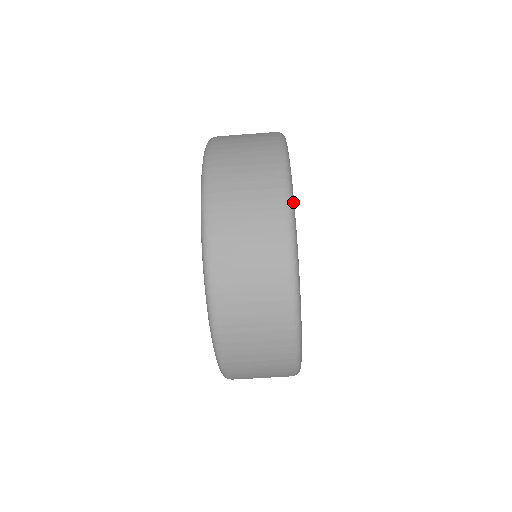
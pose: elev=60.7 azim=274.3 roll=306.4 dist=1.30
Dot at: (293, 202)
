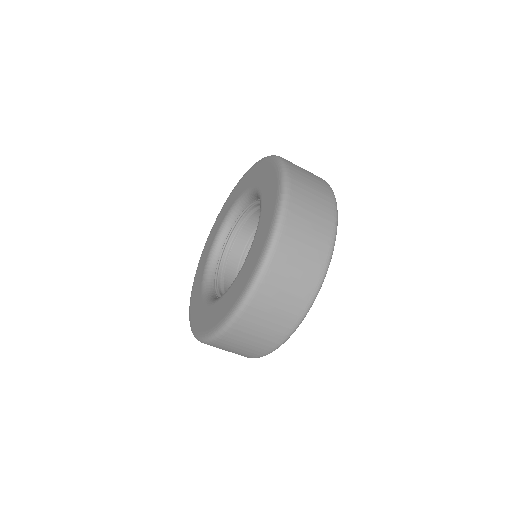
Dot at: occluded
